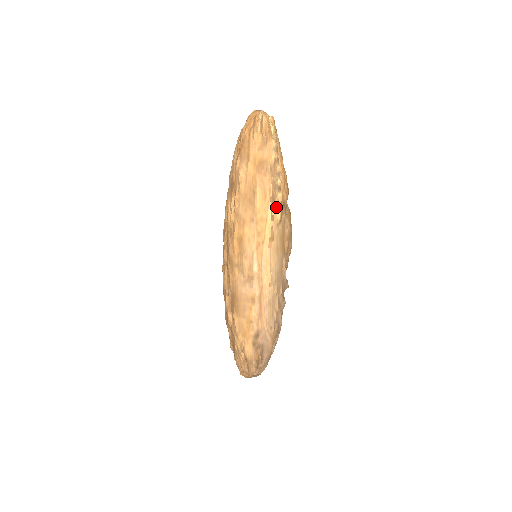
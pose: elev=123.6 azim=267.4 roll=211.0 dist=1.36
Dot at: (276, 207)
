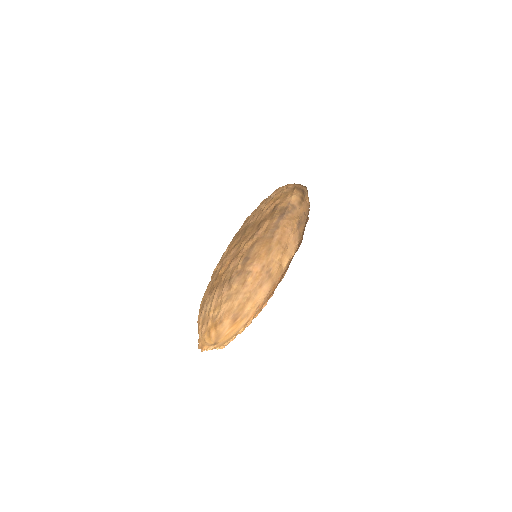
Dot at: occluded
